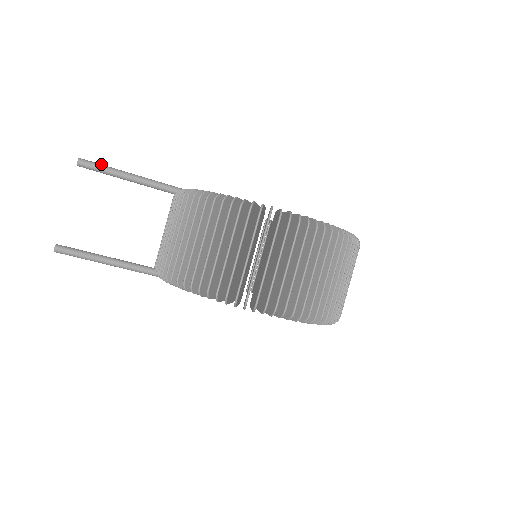
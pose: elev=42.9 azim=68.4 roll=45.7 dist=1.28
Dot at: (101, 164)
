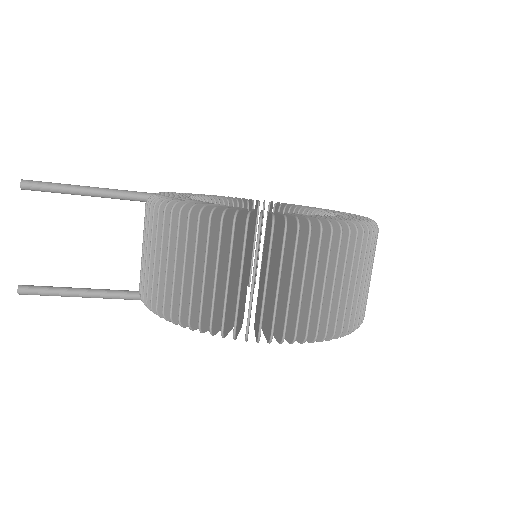
Dot at: (50, 182)
